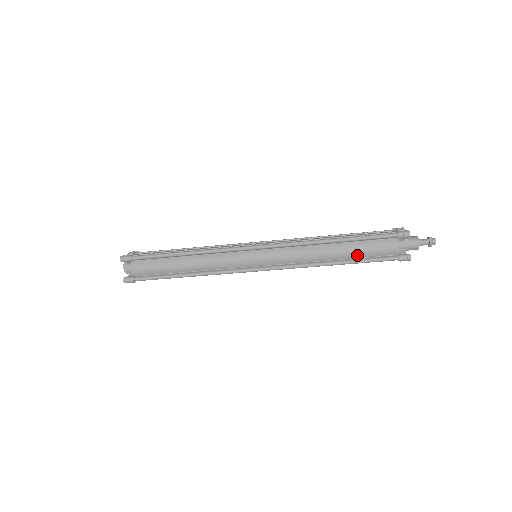
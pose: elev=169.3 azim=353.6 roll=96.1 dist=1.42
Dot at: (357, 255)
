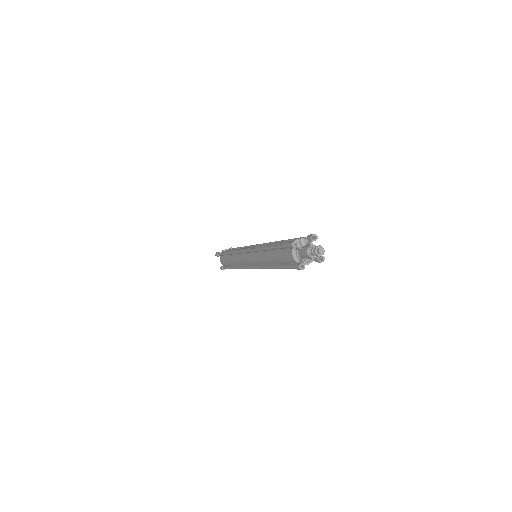
Dot at: (280, 262)
